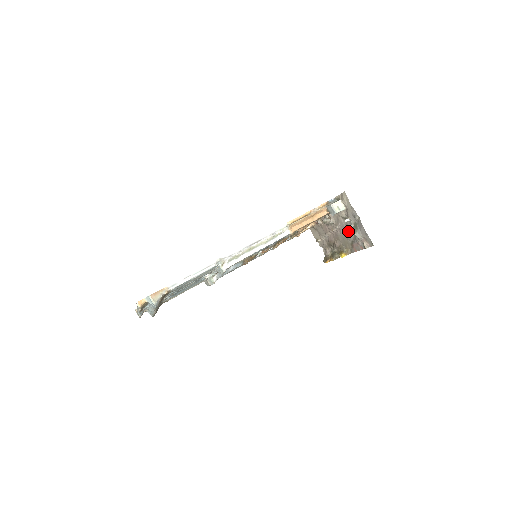
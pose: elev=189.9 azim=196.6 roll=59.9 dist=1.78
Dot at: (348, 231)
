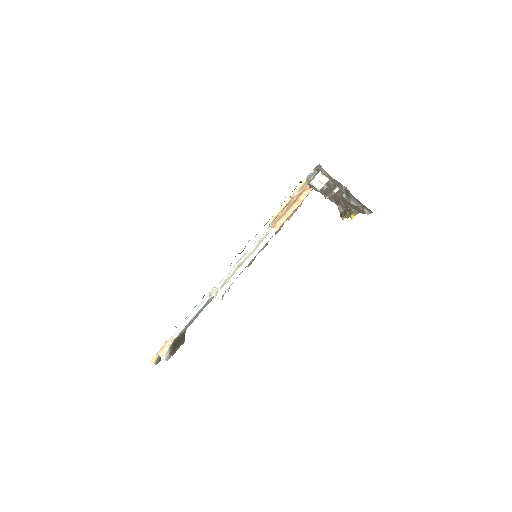
Dot at: occluded
